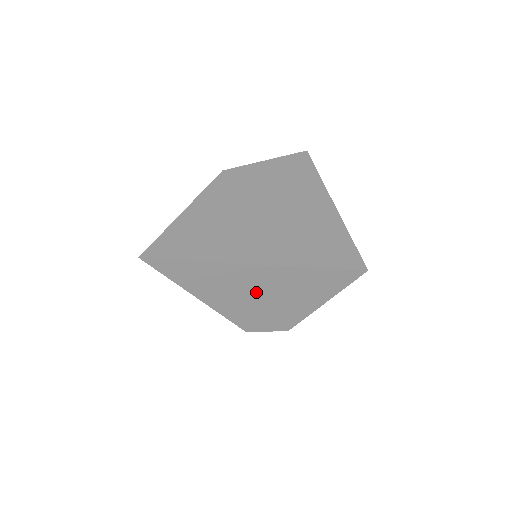
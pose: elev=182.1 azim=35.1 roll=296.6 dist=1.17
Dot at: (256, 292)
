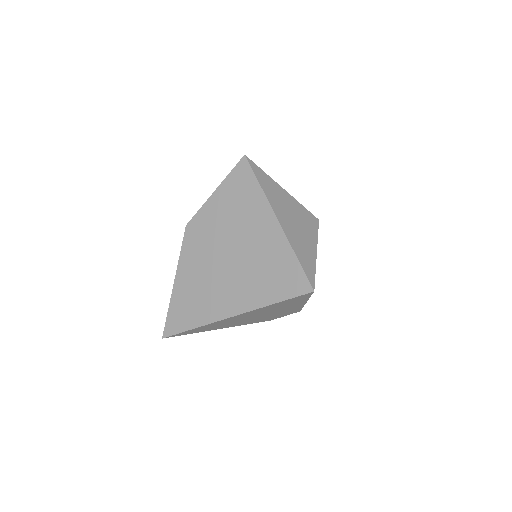
Dot at: (249, 318)
